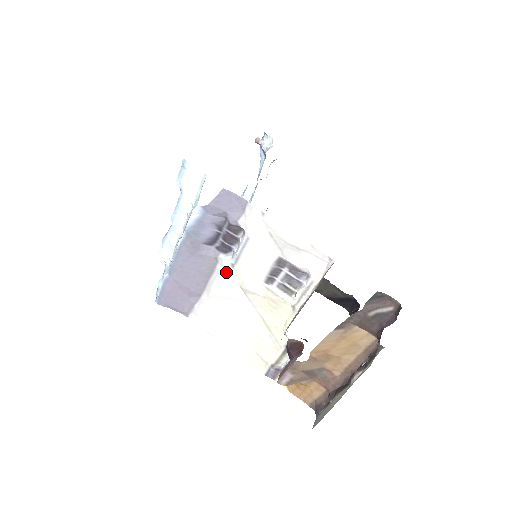
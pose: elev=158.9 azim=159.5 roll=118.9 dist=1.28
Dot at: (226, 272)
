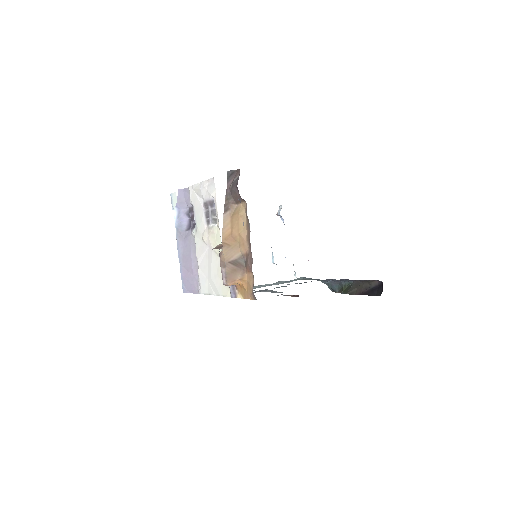
Dot at: (197, 238)
